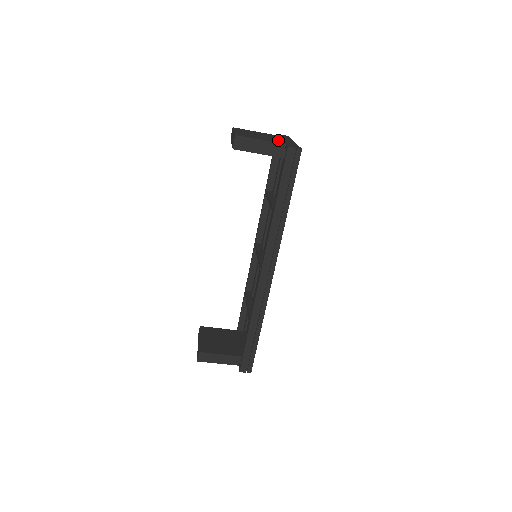
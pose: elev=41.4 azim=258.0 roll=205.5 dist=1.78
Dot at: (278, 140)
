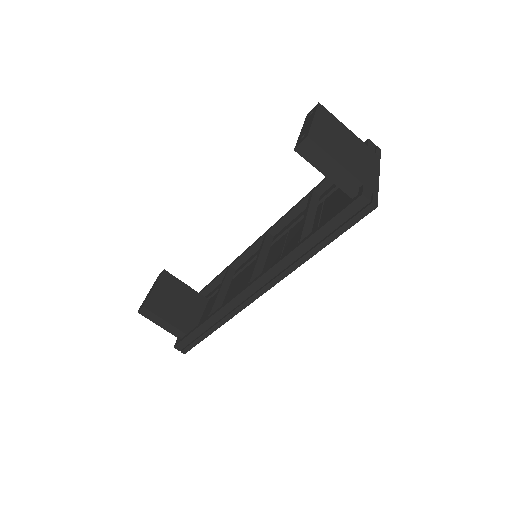
Dot at: (360, 166)
